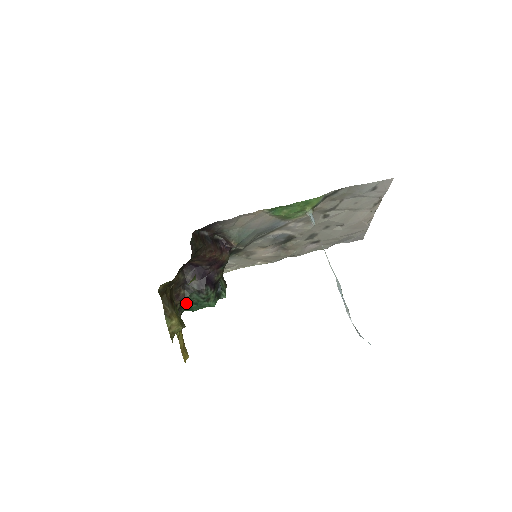
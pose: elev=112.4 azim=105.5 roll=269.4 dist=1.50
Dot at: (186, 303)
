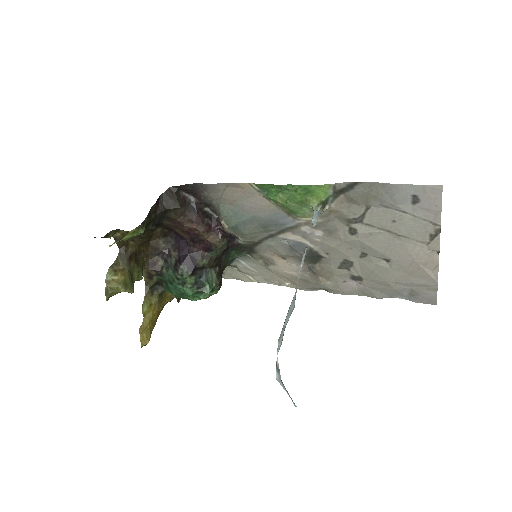
Dot at: (164, 279)
